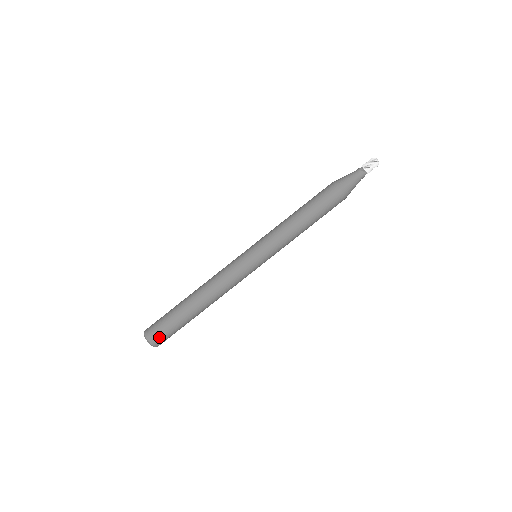
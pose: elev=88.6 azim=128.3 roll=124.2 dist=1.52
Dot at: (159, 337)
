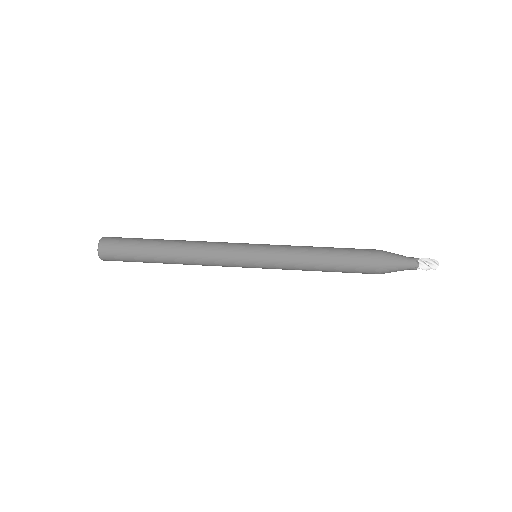
Dot at: (111, 248)
